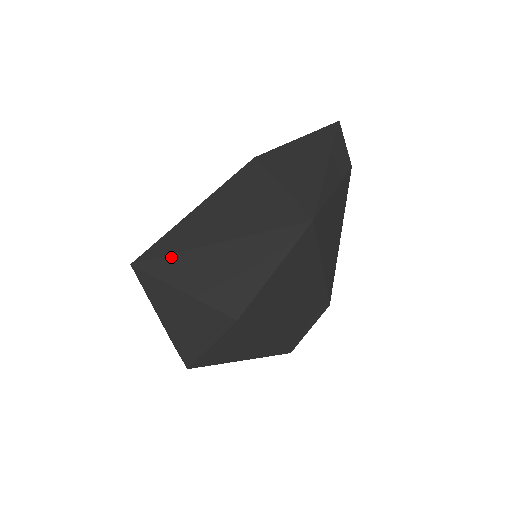
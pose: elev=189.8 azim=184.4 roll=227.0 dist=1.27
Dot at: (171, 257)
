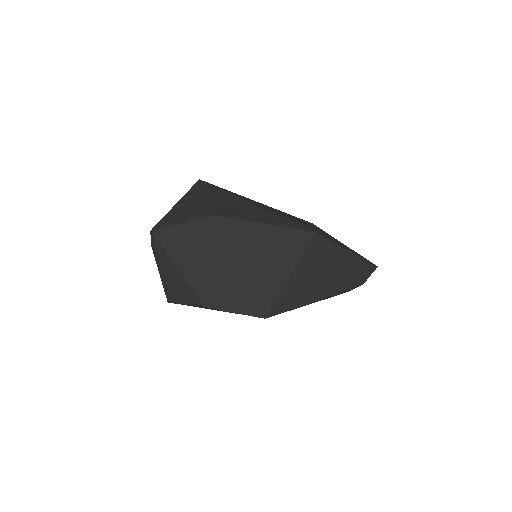
Dot at: (222, 190)
